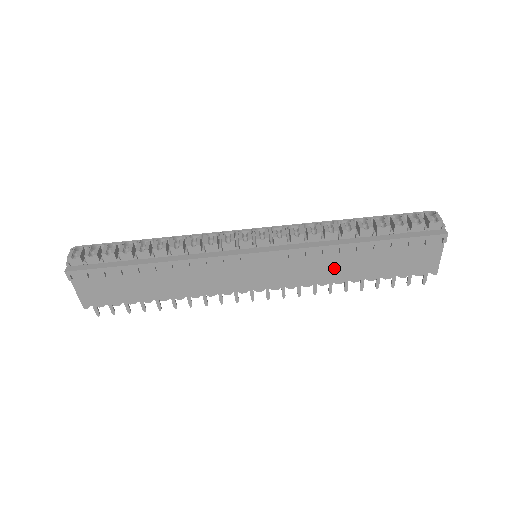
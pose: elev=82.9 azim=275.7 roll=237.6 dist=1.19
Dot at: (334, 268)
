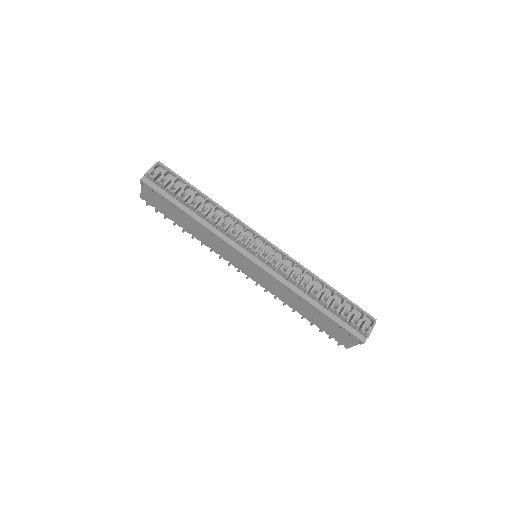
Dot at: (292, 300)
